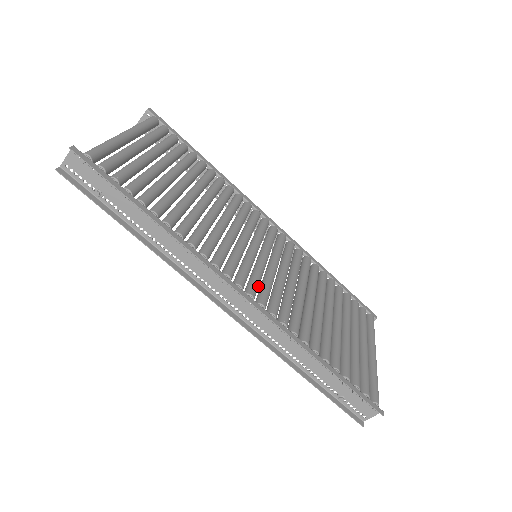
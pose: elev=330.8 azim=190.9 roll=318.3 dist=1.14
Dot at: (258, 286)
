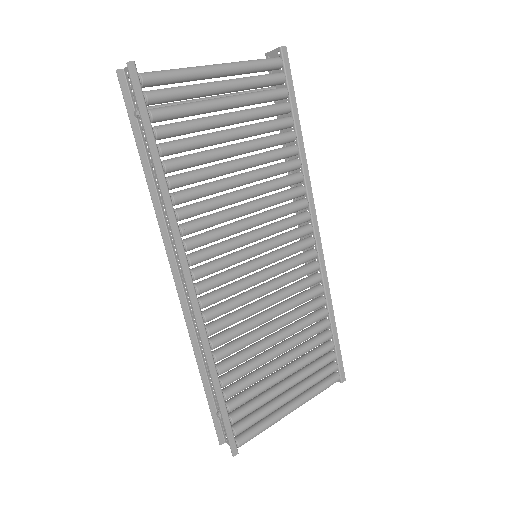
Dot at: (218, 285)
